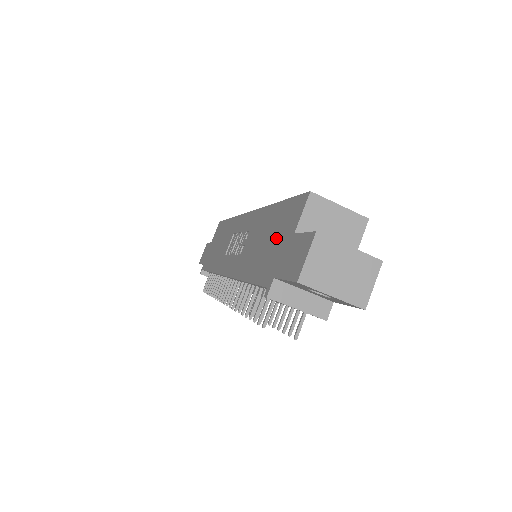
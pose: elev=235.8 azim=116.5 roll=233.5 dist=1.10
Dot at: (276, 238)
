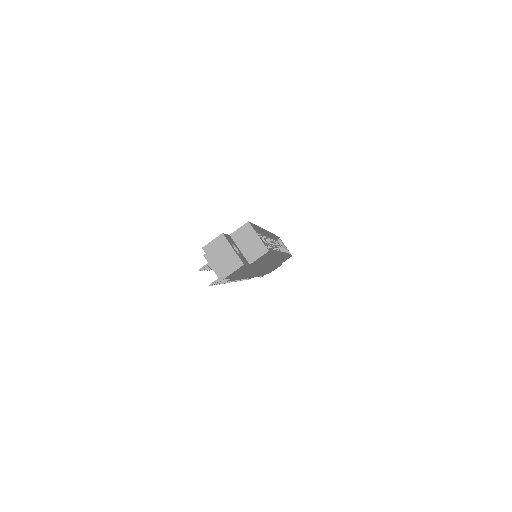
Dot at: occluded
